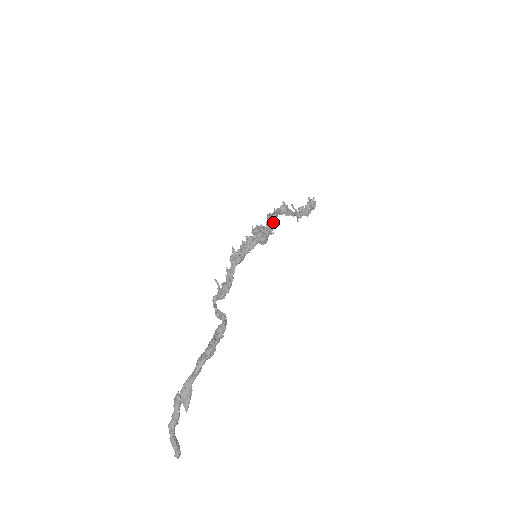
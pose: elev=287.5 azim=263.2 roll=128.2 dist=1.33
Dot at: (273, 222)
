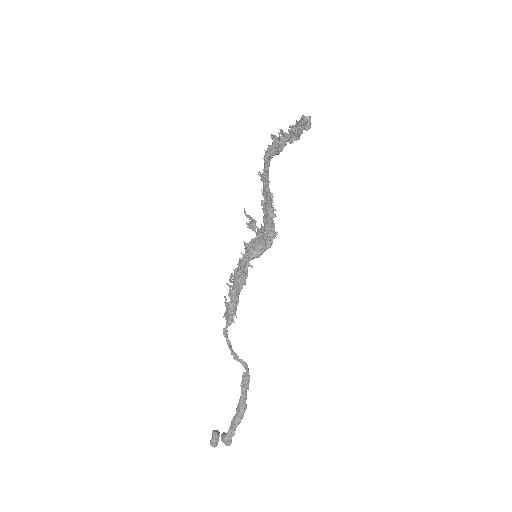
Dot at: (273, 210)
